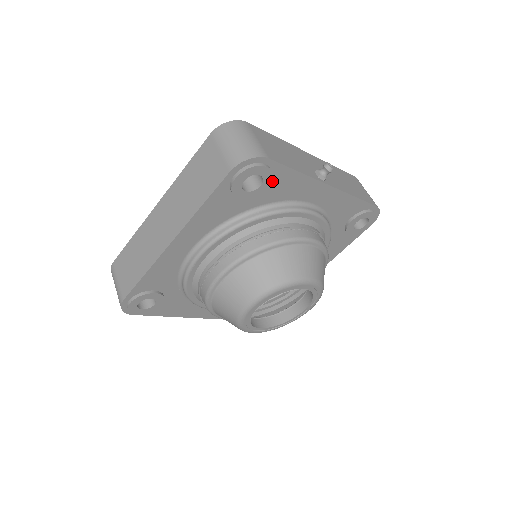
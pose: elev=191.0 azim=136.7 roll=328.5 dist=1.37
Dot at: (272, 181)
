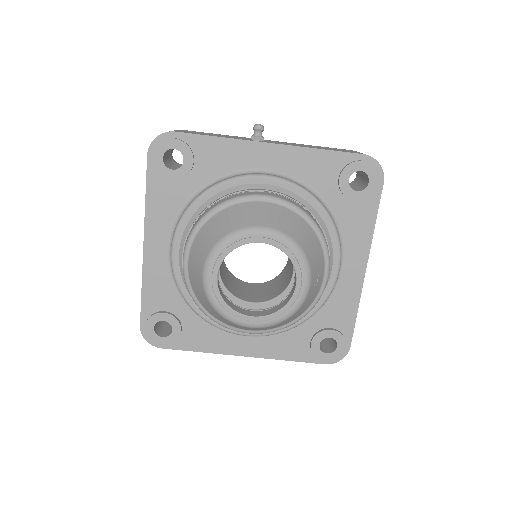
Dot at: (192, 152)
